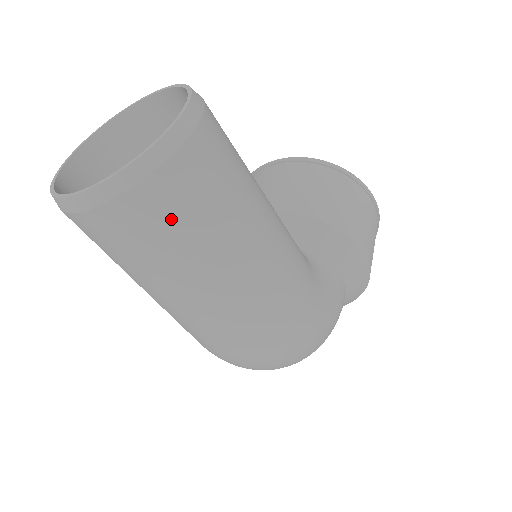
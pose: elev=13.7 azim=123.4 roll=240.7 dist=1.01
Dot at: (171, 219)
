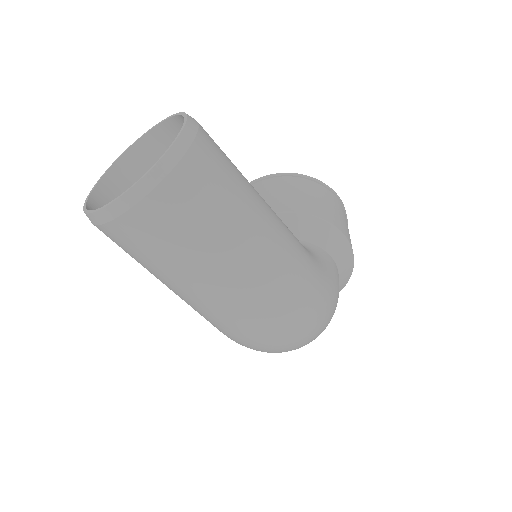
Dot at: (194, 205)
